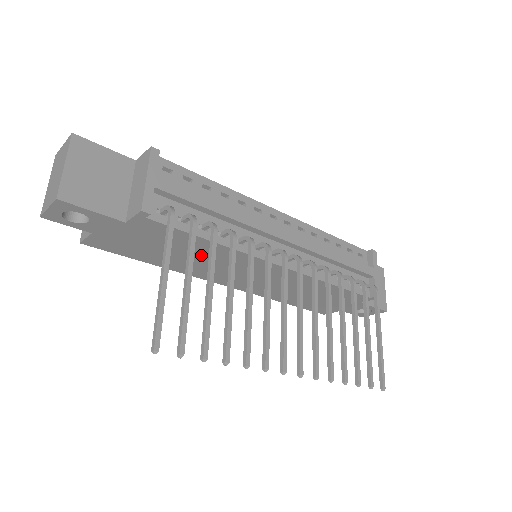
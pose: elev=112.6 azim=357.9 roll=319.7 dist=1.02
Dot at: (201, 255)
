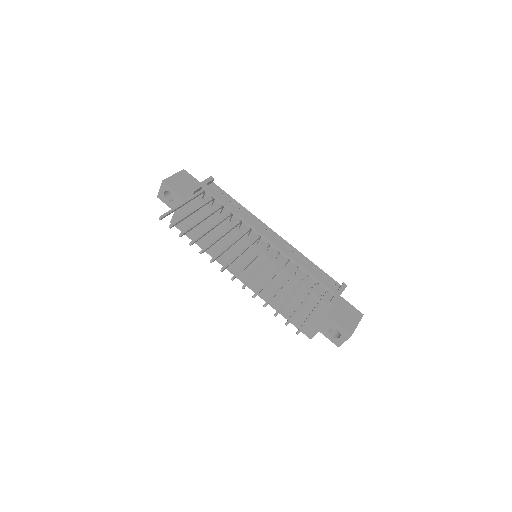
Dot at: occluded
